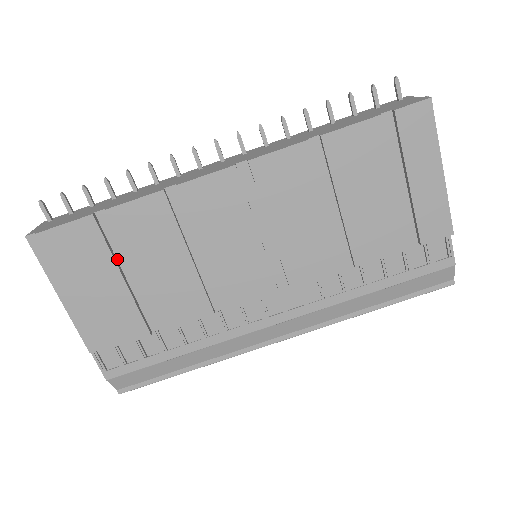
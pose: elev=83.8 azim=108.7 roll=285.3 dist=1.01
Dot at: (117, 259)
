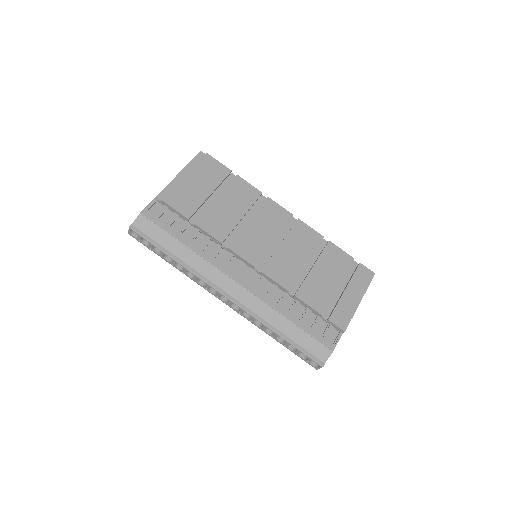
Dot at: (217, 189)
